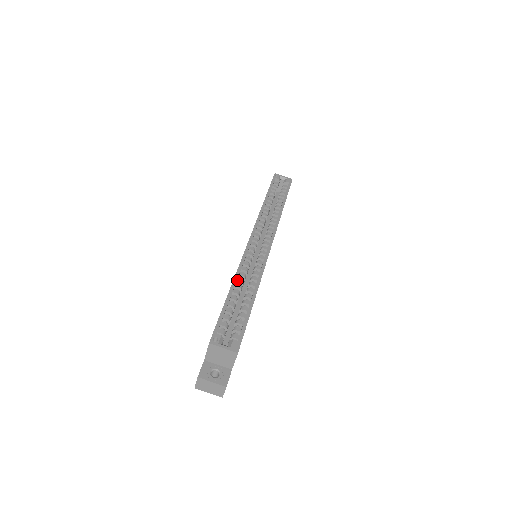
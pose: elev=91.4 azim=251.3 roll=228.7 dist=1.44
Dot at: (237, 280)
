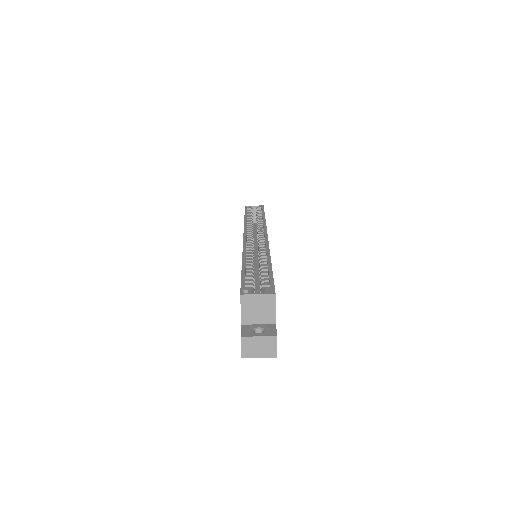
Dot at: (246, 260)
